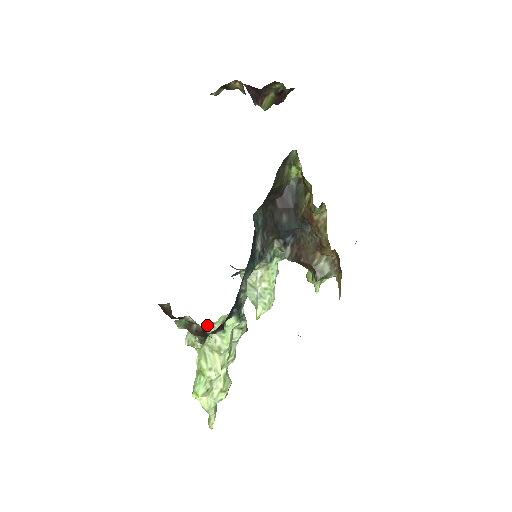
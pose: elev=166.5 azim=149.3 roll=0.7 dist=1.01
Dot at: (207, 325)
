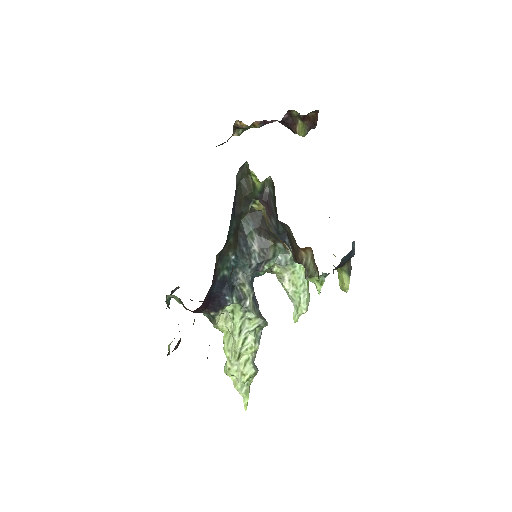
Dot at: (226, 313)
